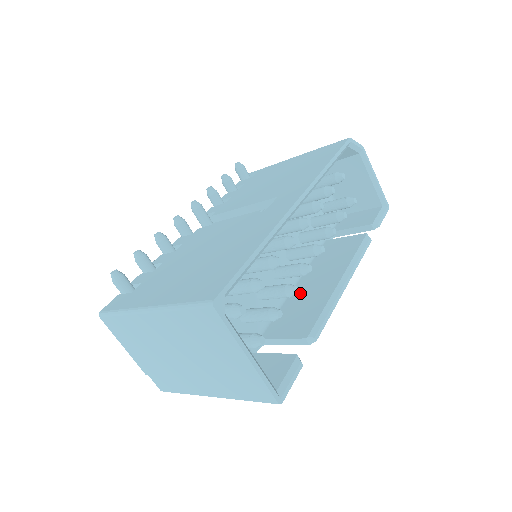
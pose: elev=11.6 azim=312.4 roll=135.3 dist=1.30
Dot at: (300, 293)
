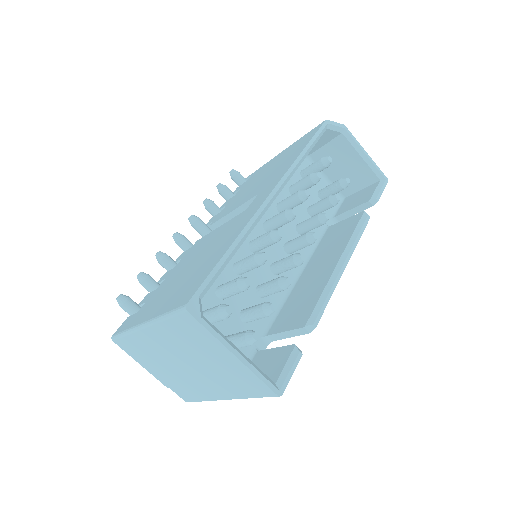
Dot at: (302, 284)
